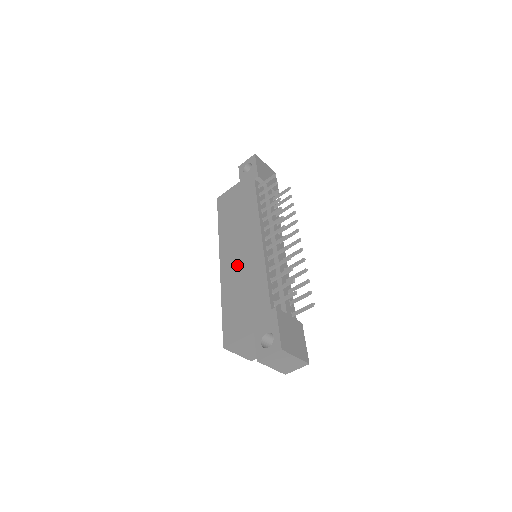
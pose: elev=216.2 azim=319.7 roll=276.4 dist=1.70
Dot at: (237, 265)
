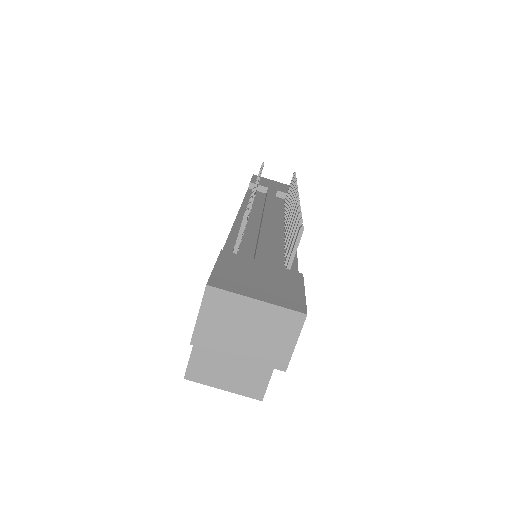
Dot at: occluded
